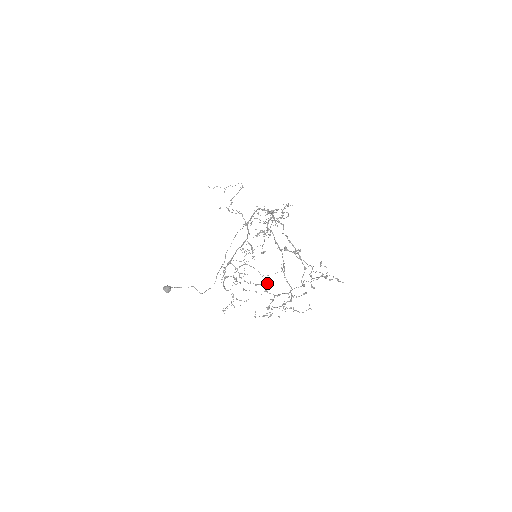
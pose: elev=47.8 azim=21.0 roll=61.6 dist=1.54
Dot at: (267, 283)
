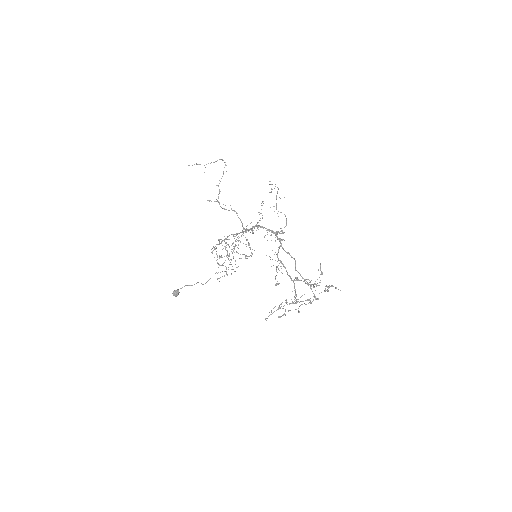
Dot at: (280, 304)
